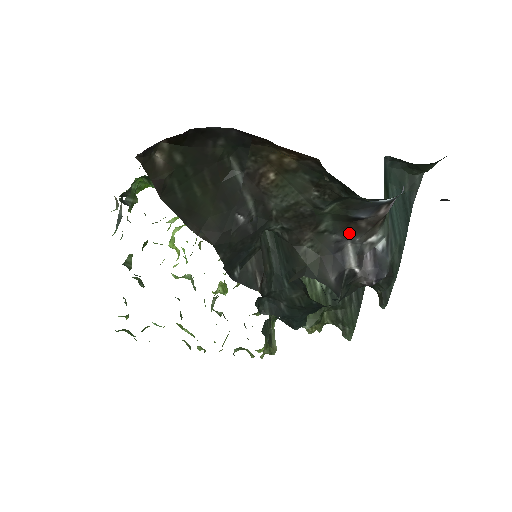
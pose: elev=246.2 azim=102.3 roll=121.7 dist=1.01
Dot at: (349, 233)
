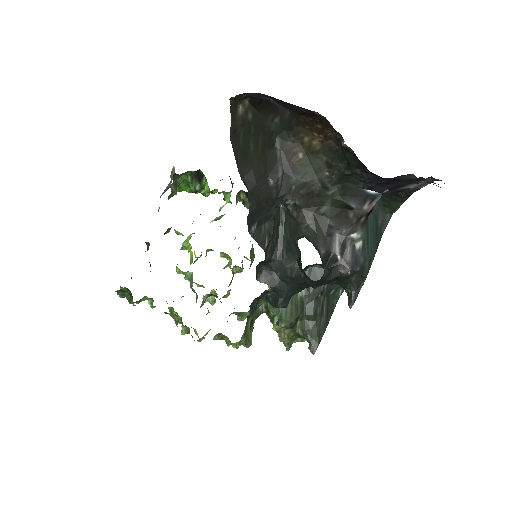
Dot at: (340, 222)
